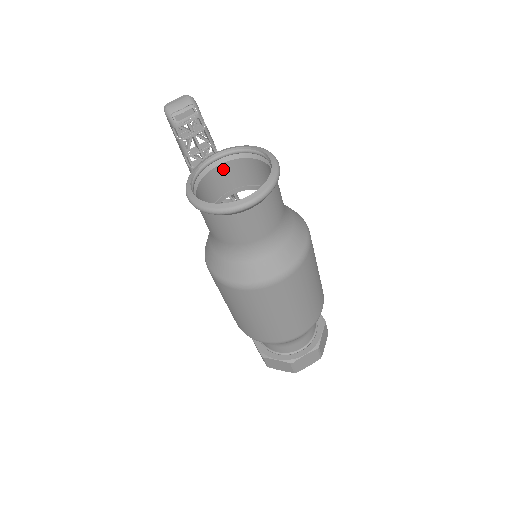
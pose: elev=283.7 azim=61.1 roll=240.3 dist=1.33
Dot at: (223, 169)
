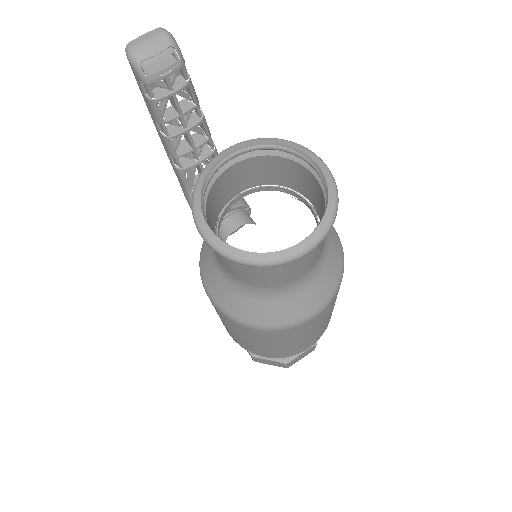
Dot at: (237, 169)
